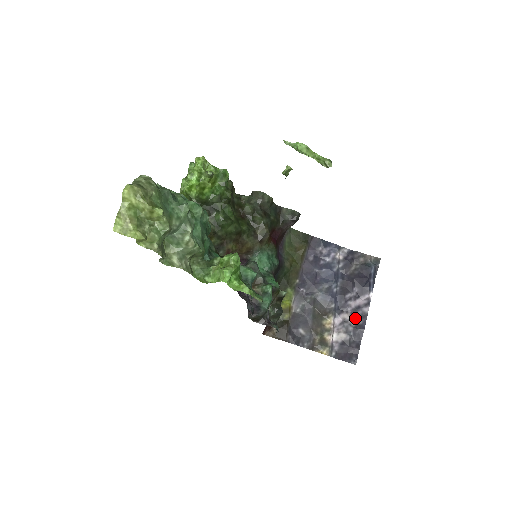
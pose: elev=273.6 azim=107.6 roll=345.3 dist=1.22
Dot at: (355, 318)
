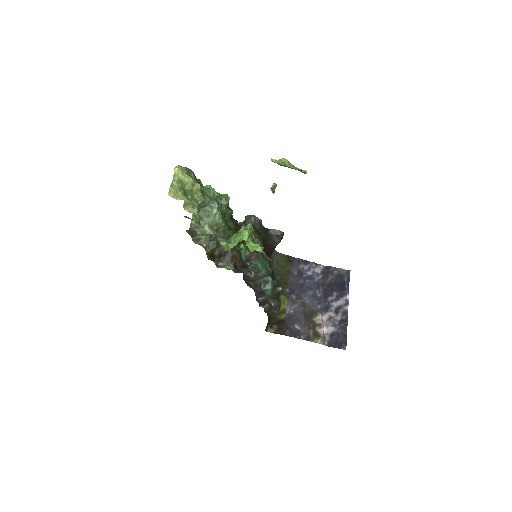
Dot at: (339, 315)
